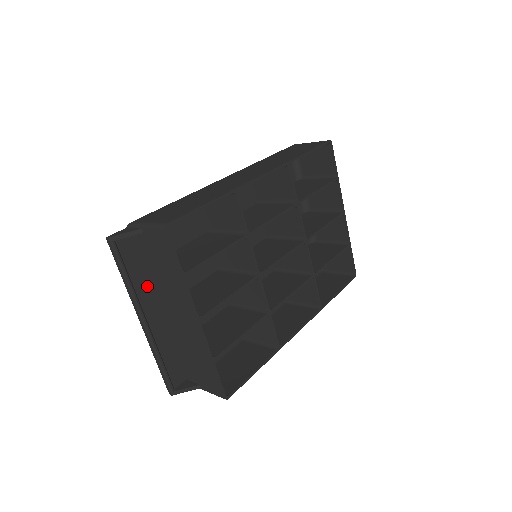
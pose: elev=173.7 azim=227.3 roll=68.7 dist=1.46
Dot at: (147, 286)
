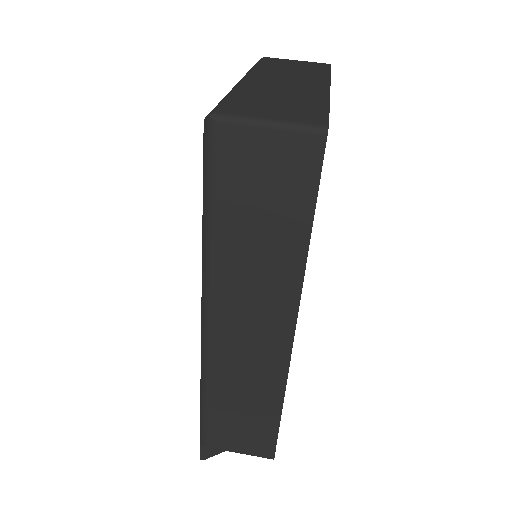
Dot at: occluded
